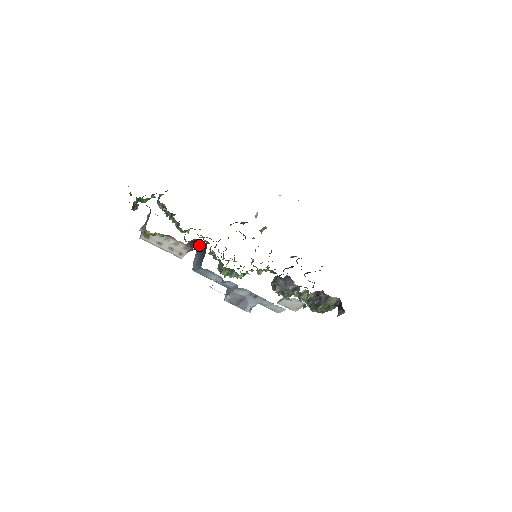
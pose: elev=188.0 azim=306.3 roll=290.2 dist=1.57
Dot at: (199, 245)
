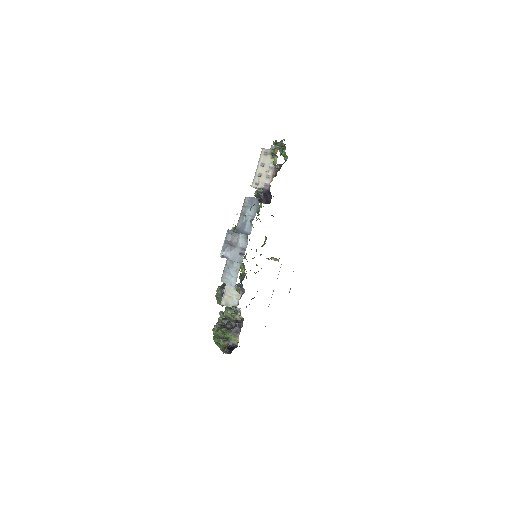
Dot at: (262, 200)
